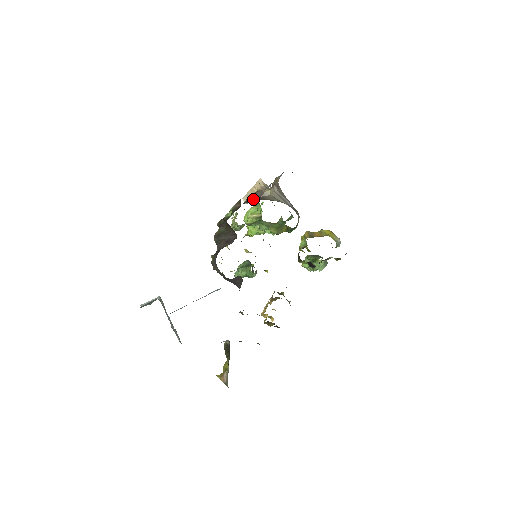
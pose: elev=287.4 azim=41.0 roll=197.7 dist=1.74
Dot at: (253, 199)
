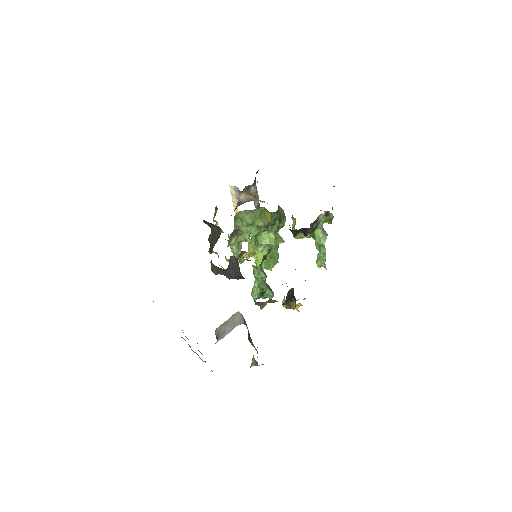
Dot at: occluded
